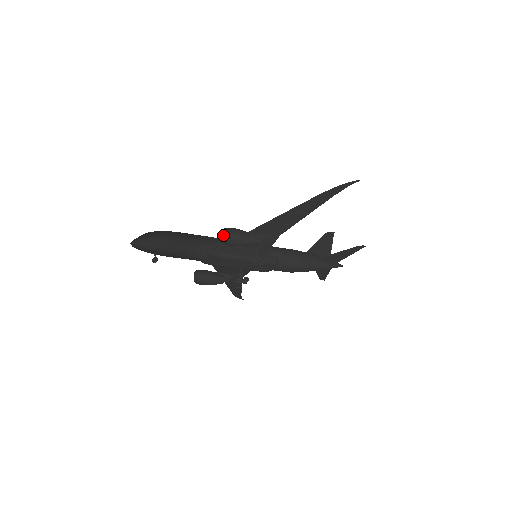
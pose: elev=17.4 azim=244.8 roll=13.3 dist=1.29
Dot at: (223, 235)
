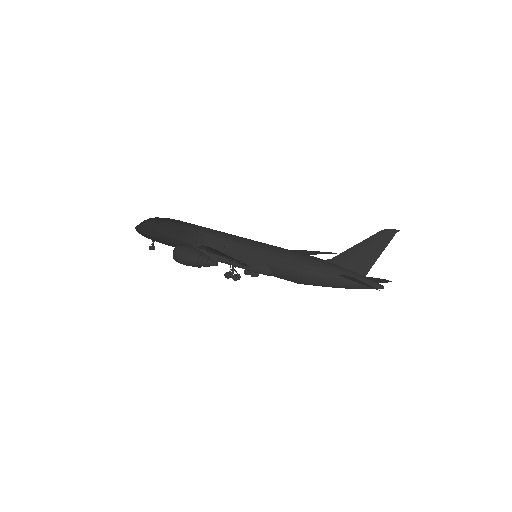
Dot at: occluded
